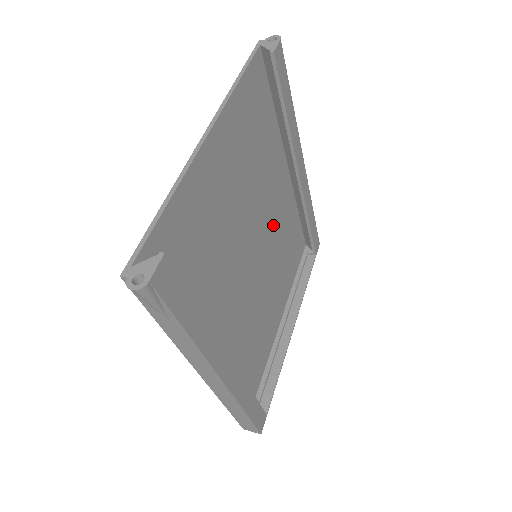
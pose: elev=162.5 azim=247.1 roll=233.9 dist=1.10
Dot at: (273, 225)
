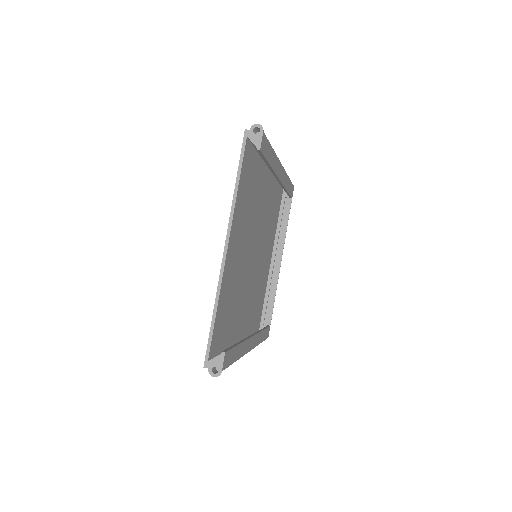
Dot at: (263, 220)
